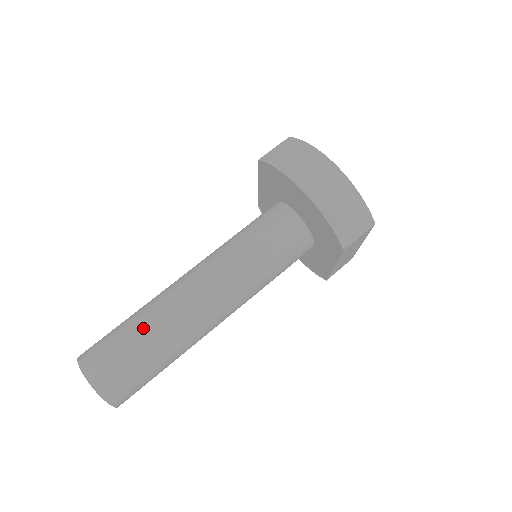
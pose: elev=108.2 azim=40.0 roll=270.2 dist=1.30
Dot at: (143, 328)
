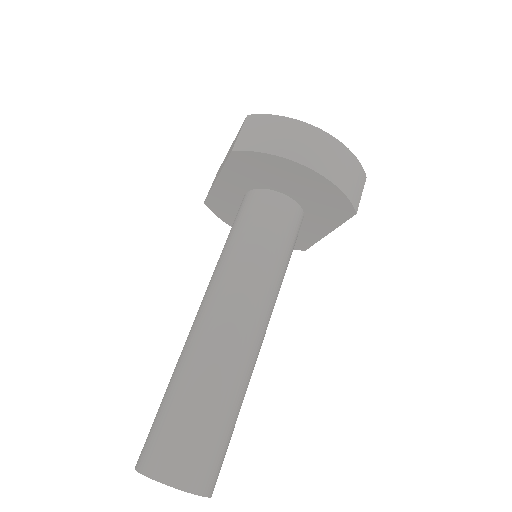
Dot at: (206, 393)
